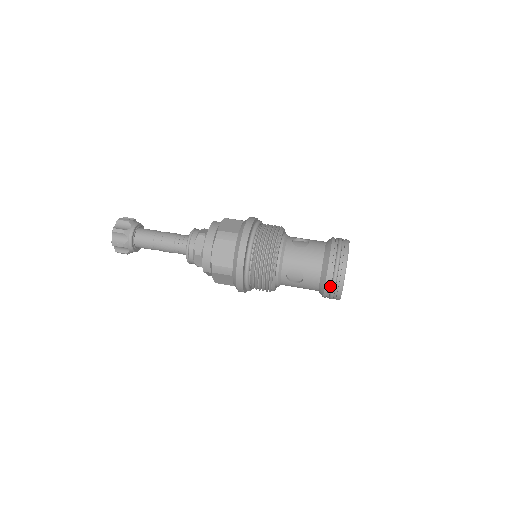
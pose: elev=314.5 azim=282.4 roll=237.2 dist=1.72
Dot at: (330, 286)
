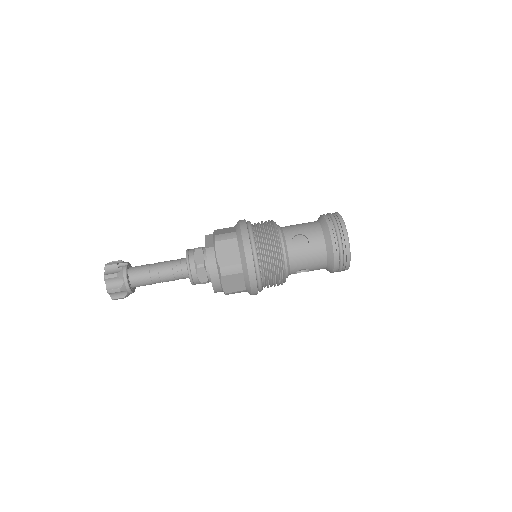
Dot at: (337, 271)
